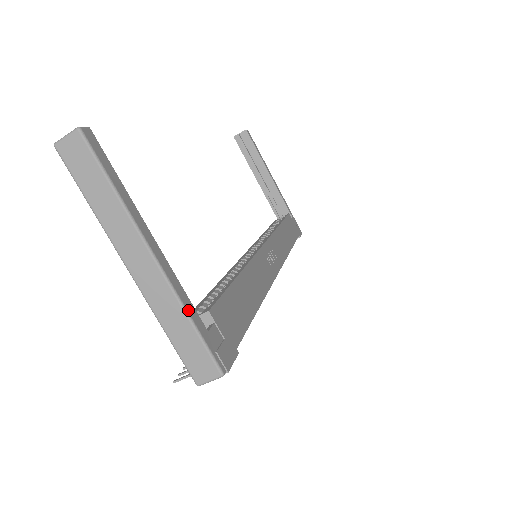
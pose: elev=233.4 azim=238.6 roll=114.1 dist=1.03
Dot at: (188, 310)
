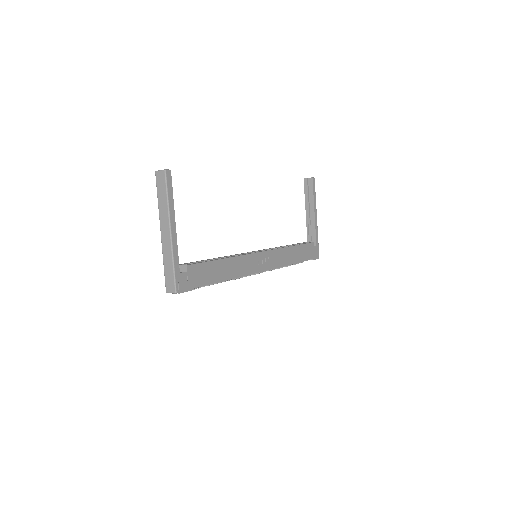
Dot at: (174, 260)
